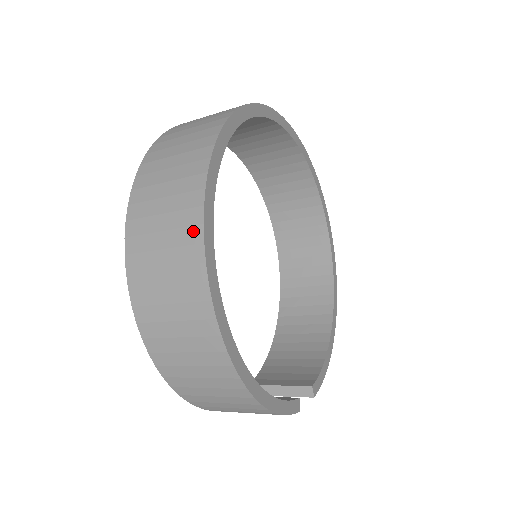
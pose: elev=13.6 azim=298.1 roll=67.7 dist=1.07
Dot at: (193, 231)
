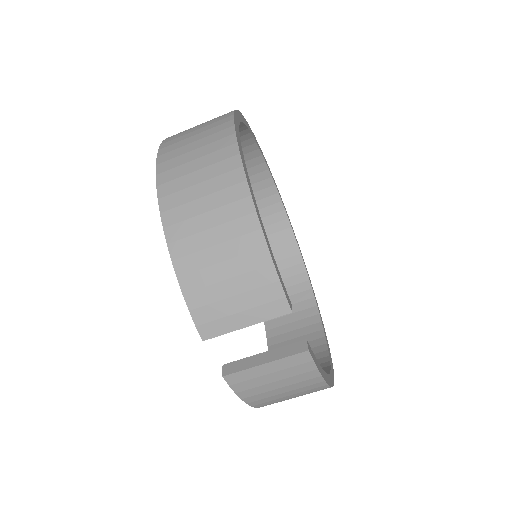
Dot at: occluded
